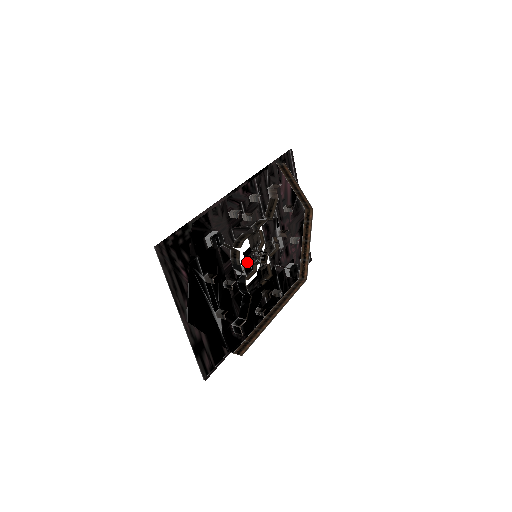
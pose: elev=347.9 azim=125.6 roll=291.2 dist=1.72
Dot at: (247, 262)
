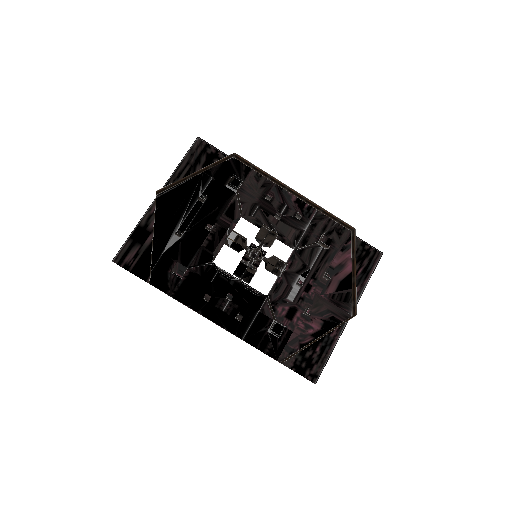
Dot at: (242, 240)
